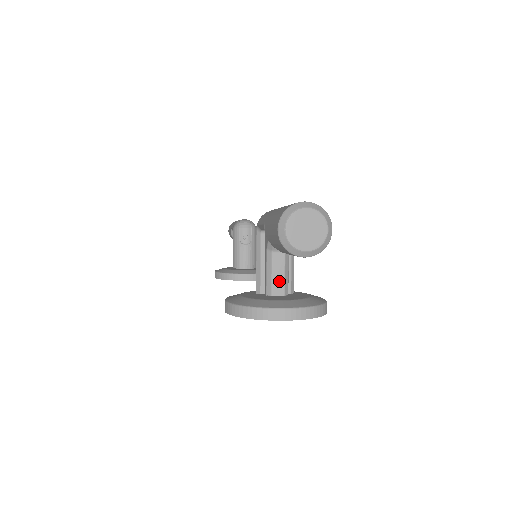
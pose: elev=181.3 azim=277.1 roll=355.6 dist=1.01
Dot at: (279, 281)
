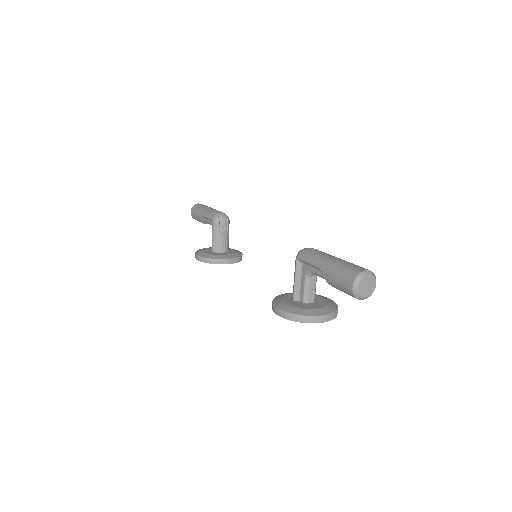
Dot at: (312, 294)
